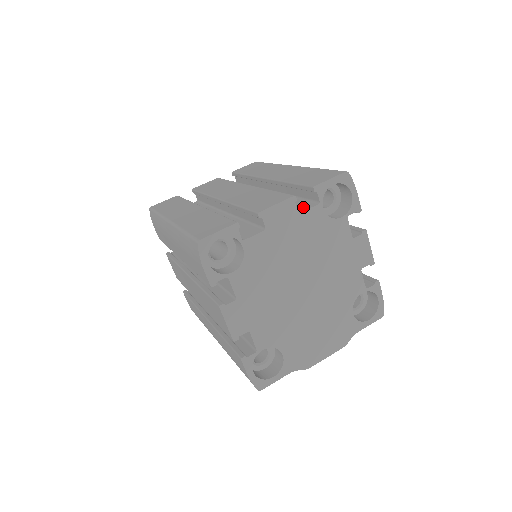
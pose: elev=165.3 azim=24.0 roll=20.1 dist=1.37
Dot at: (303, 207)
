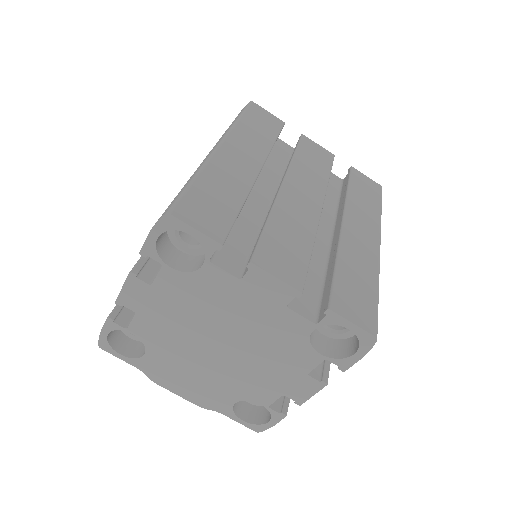
Dot at: (303, 304)
